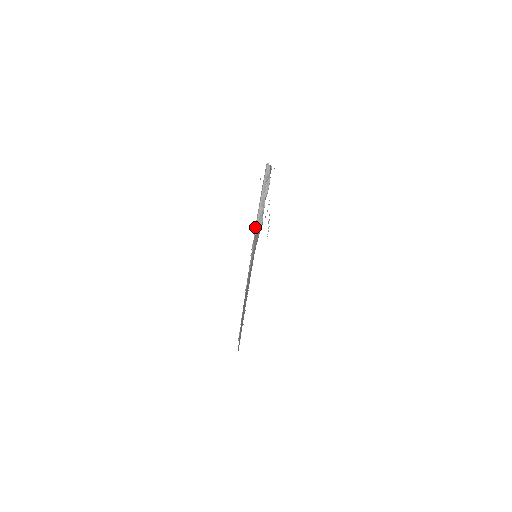
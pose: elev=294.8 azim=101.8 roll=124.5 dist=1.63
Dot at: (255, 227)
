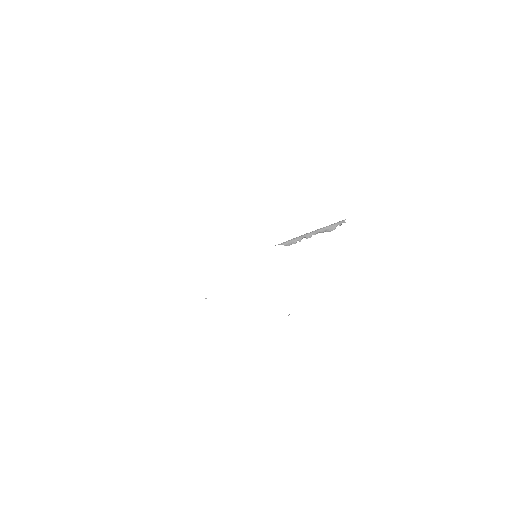
Dot at: (283, 242)
